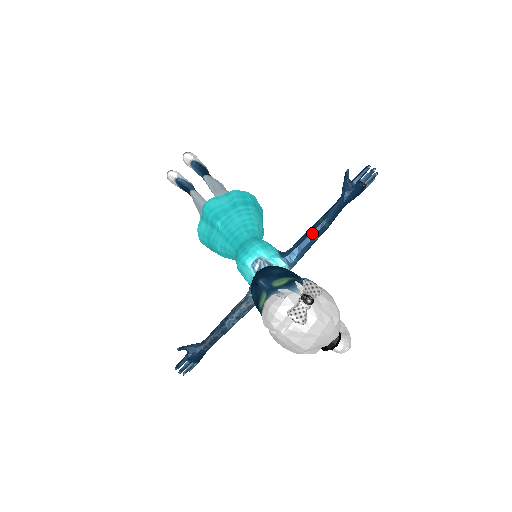
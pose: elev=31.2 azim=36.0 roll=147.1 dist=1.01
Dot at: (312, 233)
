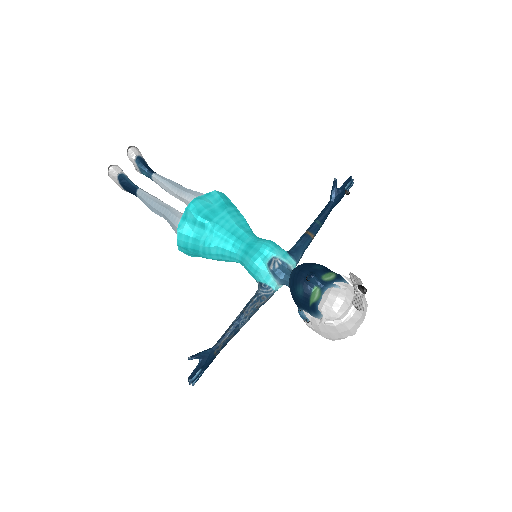
Dot at: (312, 233)
